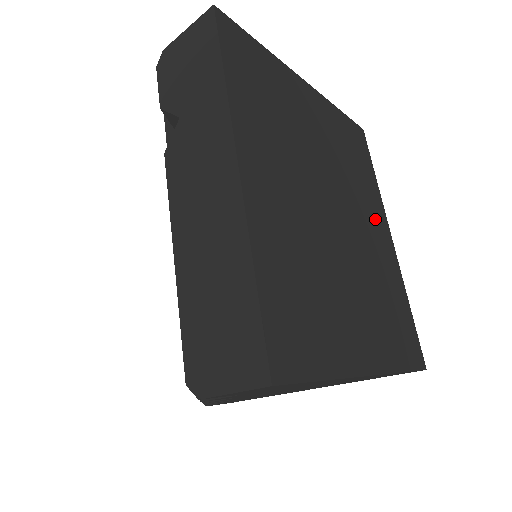
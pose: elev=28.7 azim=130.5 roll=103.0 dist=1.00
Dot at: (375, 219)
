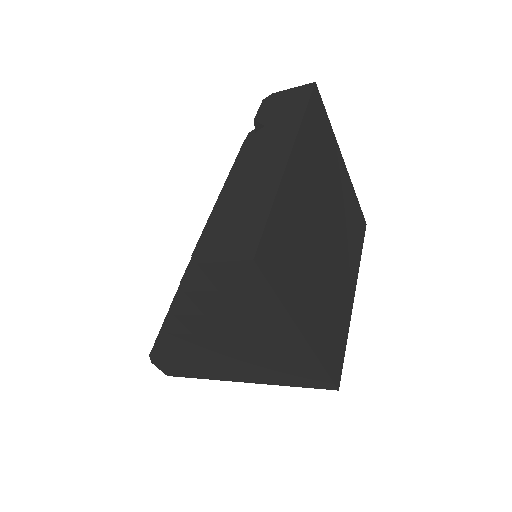
Dot at: (349, 273)
